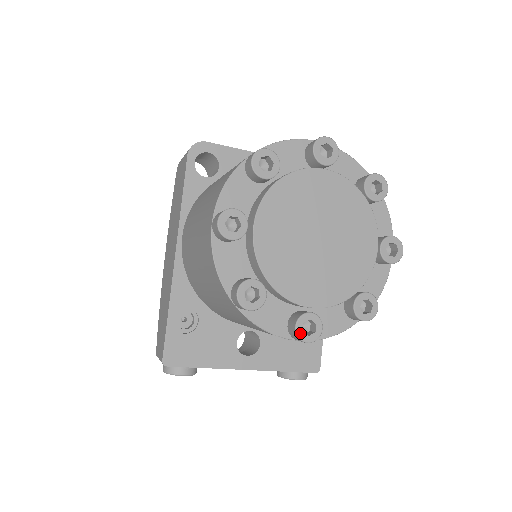
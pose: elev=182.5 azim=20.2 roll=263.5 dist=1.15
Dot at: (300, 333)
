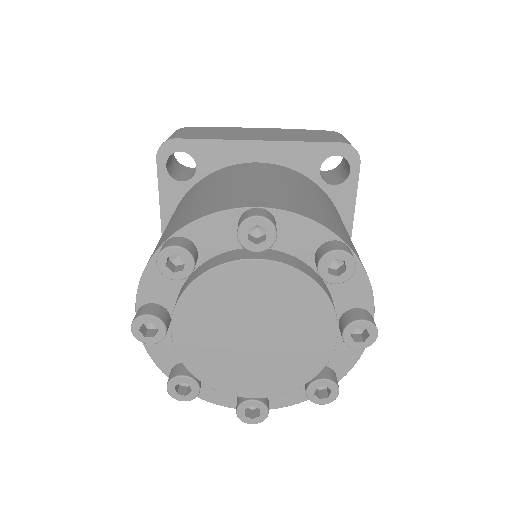
Dot at: (242, 417)
